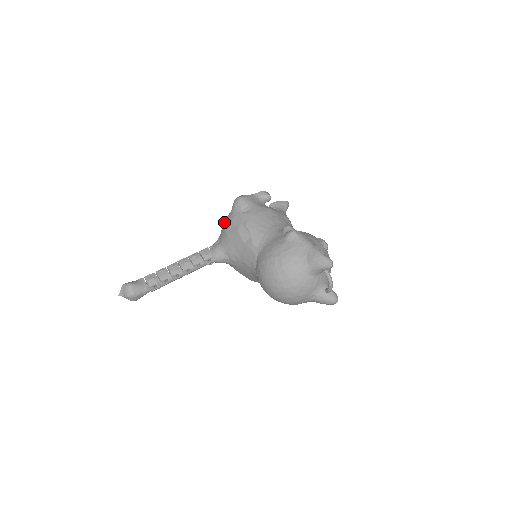
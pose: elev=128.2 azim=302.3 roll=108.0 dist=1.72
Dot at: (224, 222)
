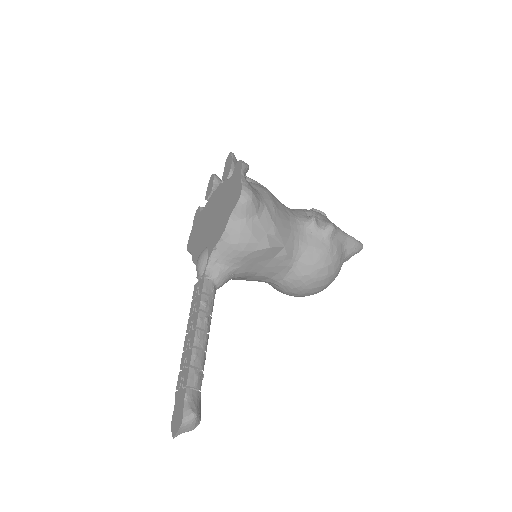
Dot at: (228, 235)
